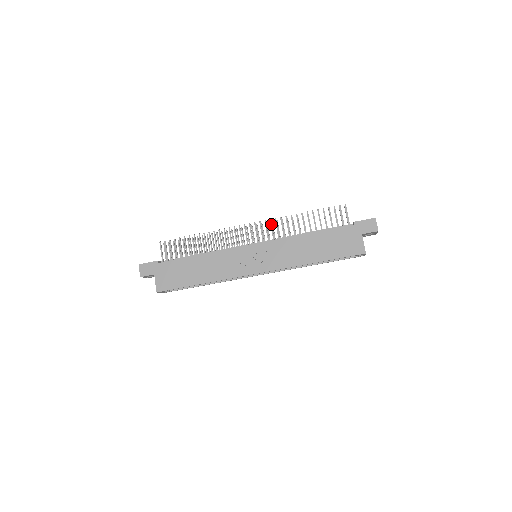
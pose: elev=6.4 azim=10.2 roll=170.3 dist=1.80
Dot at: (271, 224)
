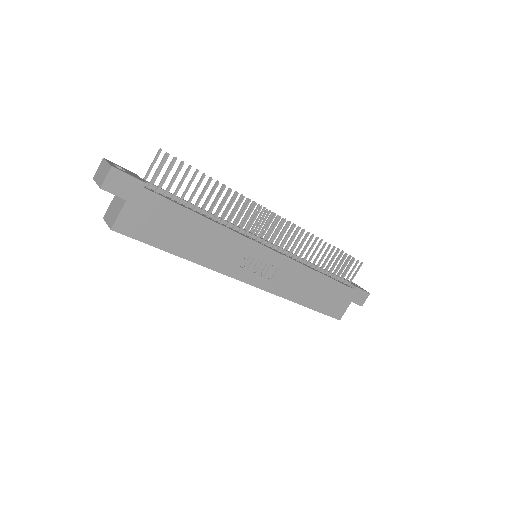
Dot at: occluded
